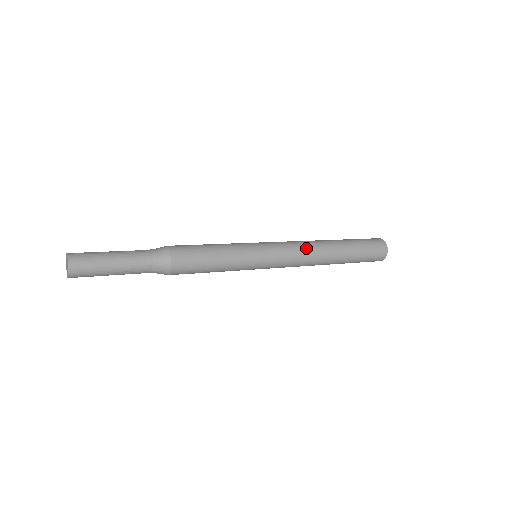
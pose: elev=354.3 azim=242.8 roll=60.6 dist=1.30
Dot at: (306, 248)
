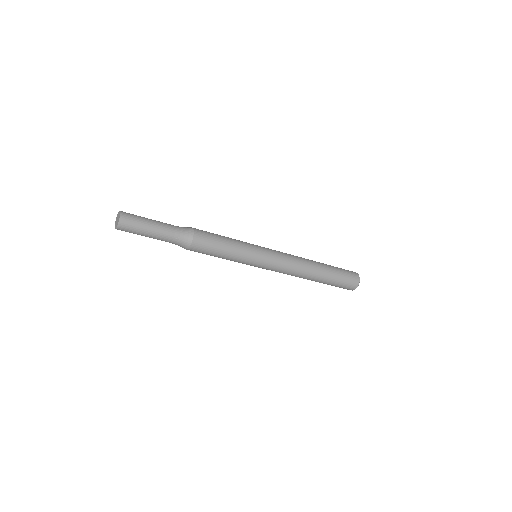
Dot at: (296, 260)
